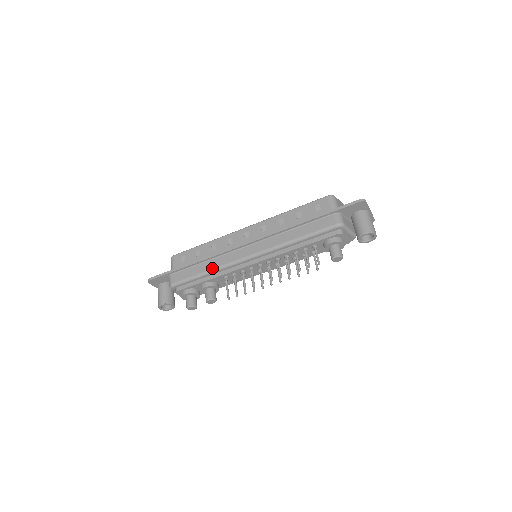
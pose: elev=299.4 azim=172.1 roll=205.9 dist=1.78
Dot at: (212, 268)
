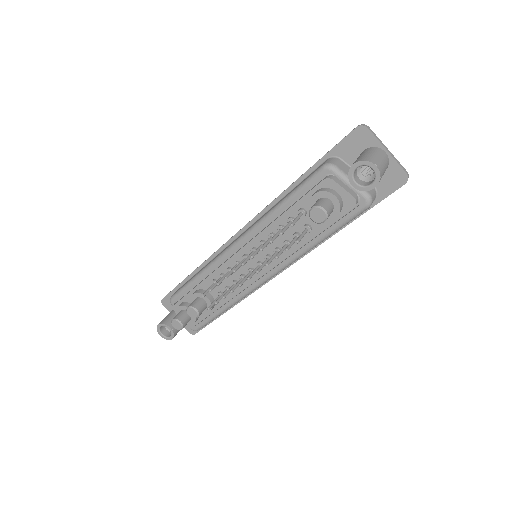
Dot at: (203, 268)
